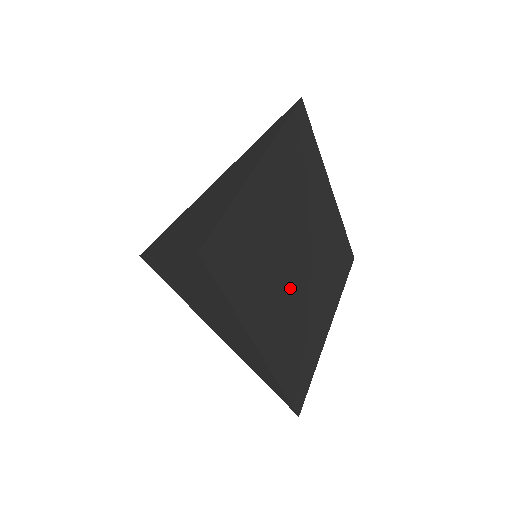
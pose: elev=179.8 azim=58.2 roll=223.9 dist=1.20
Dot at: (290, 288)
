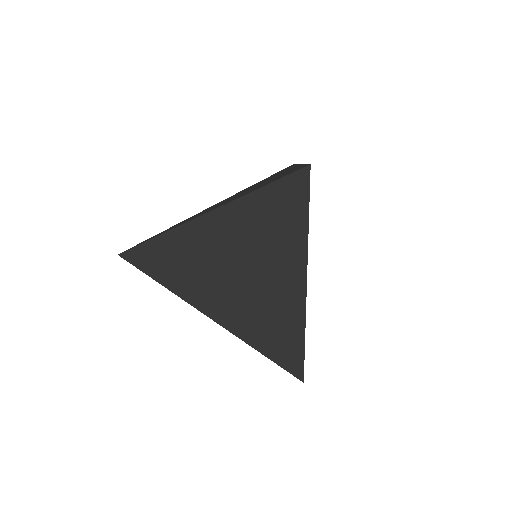
Dot at: occluded
